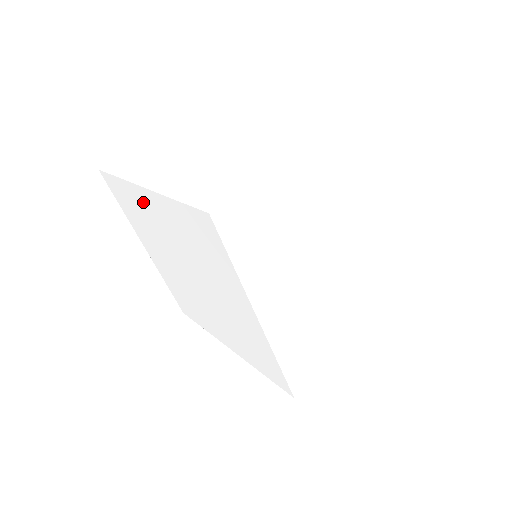
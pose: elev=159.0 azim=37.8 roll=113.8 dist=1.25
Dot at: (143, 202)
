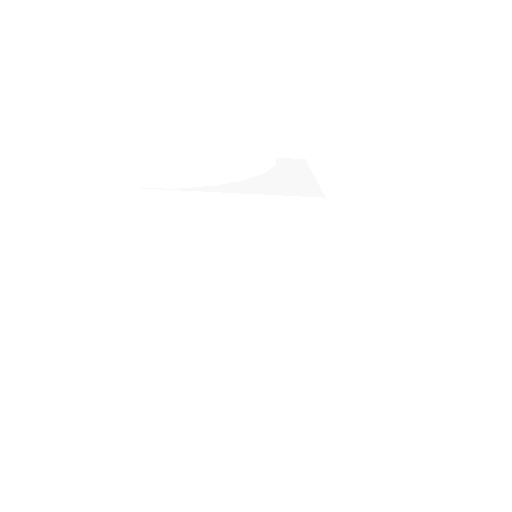
Dot at: (214, 209)
